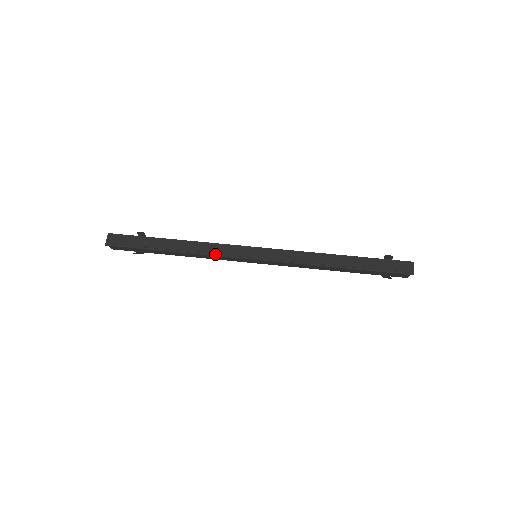
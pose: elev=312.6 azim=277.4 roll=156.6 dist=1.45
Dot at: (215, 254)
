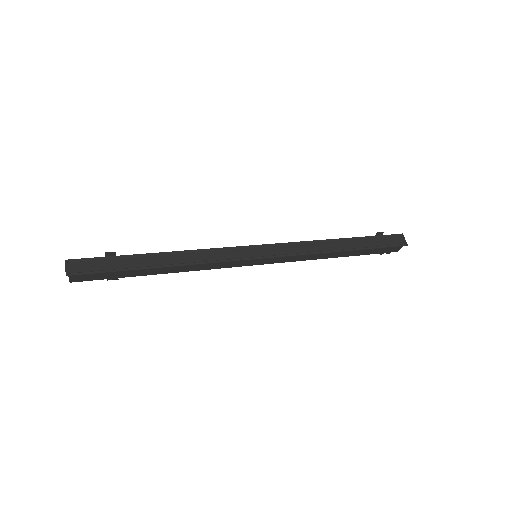
Dot at: (214, 261)
